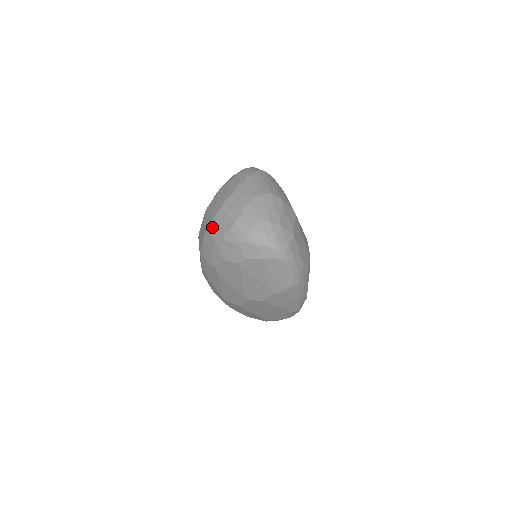
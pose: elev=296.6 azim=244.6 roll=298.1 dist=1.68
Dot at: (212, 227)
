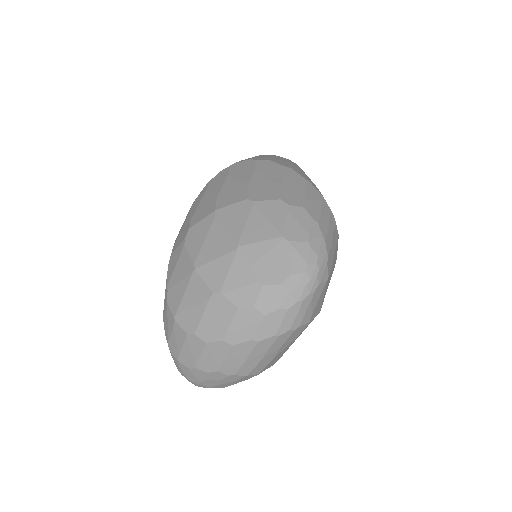
Dot at: (169, 315)
